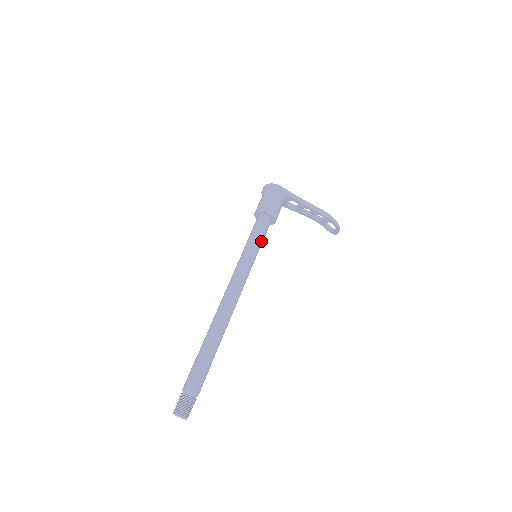
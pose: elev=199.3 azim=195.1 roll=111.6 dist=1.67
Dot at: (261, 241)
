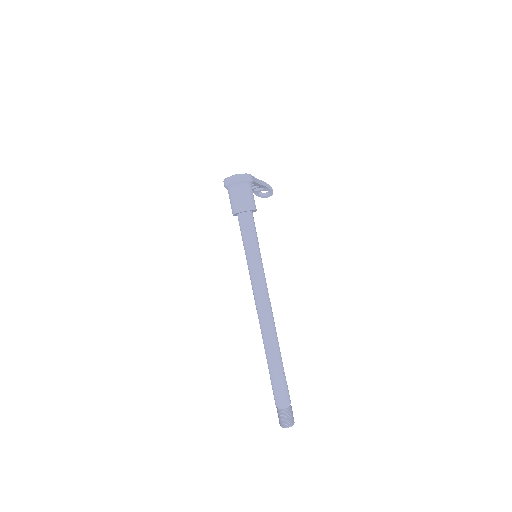
Dot at: occluded
